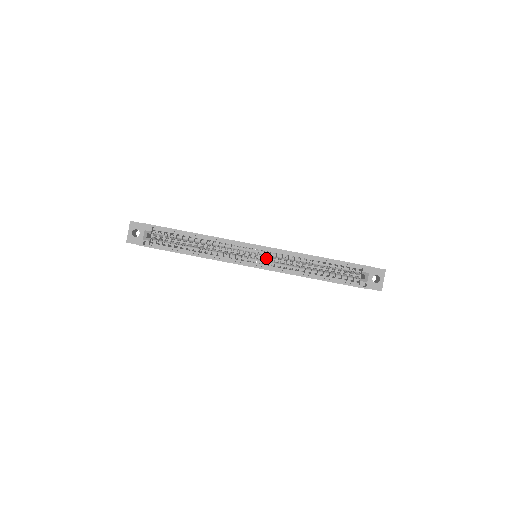
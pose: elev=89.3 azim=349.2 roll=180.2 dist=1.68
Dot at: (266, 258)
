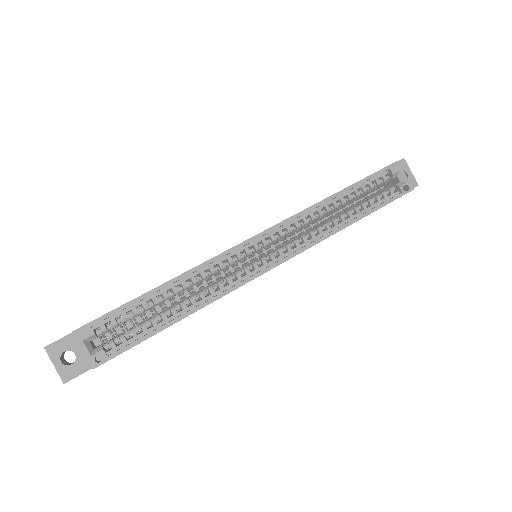
Dot at: occluded
